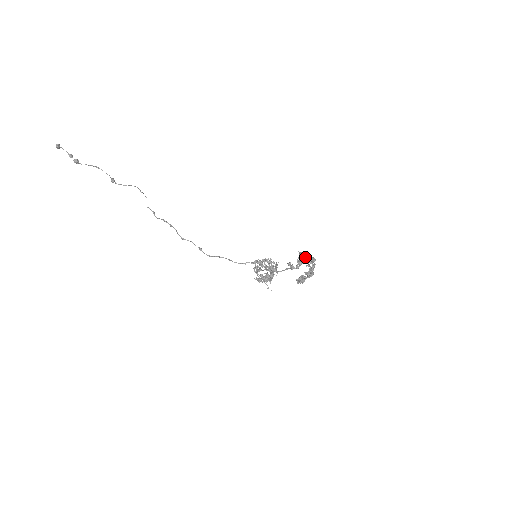
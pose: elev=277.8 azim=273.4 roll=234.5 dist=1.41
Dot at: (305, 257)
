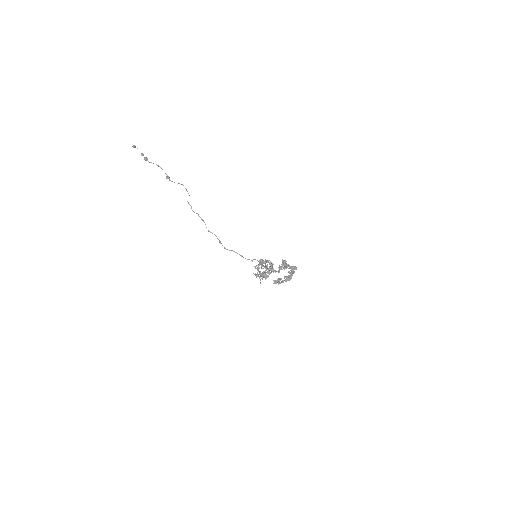
Dot at: (287, 265)
